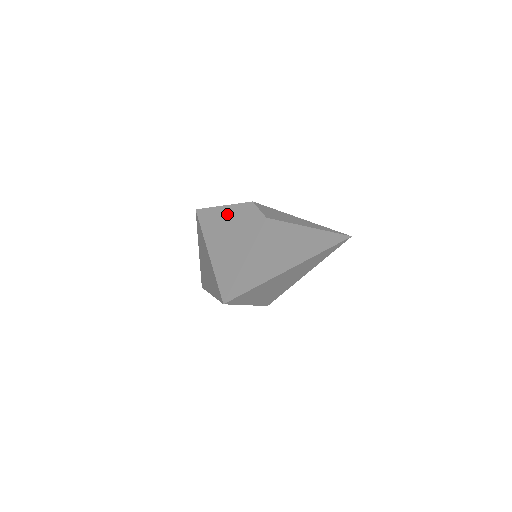
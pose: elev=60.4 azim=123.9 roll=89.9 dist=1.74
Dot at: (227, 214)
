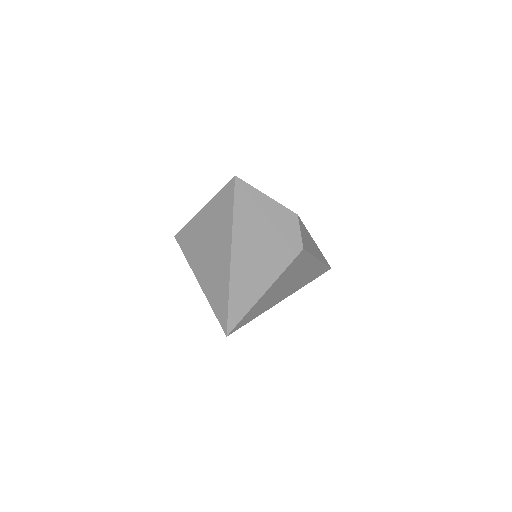
Dot at: (267, 212)
